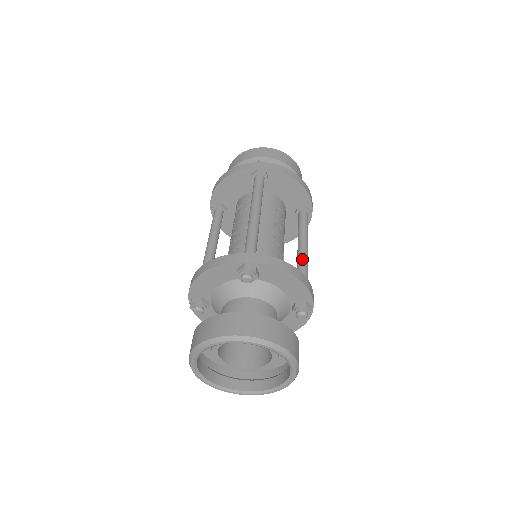
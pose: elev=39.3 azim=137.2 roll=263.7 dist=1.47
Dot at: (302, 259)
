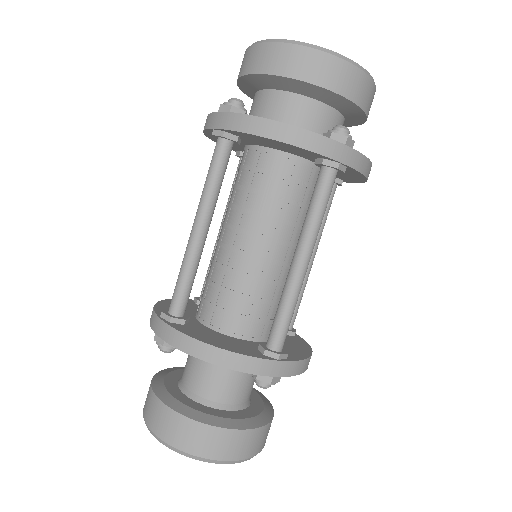
Dot at: (285, 285)
